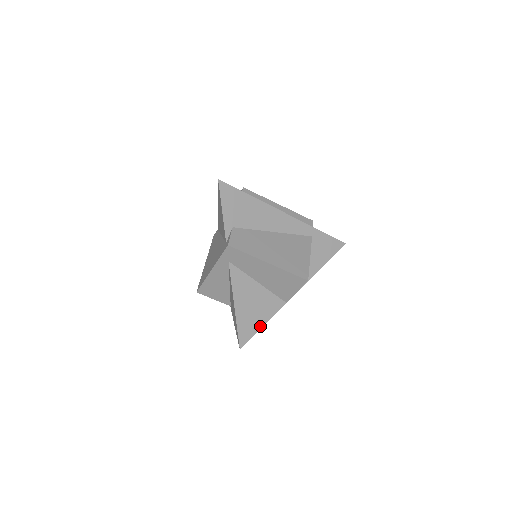
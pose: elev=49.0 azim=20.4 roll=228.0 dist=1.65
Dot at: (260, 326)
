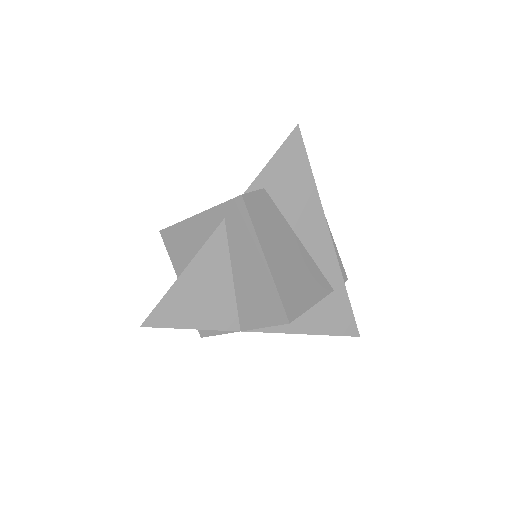
Dot at: (188, 326)
